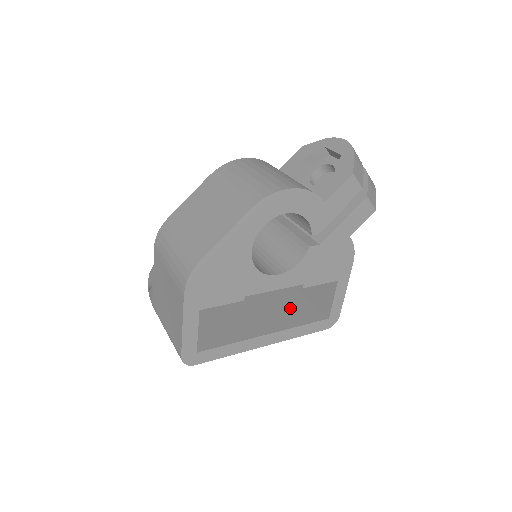
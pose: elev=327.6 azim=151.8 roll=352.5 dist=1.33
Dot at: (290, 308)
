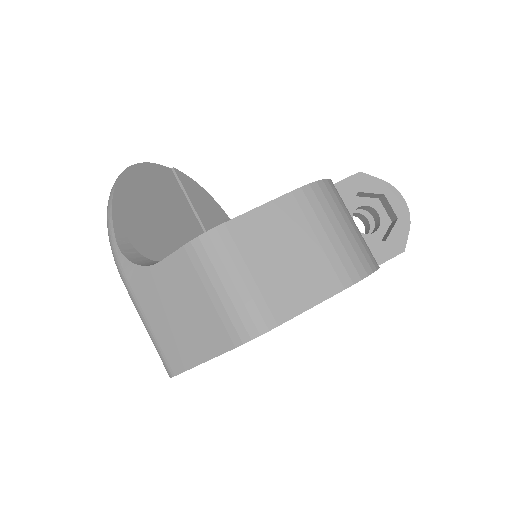
Dot at: occluded
